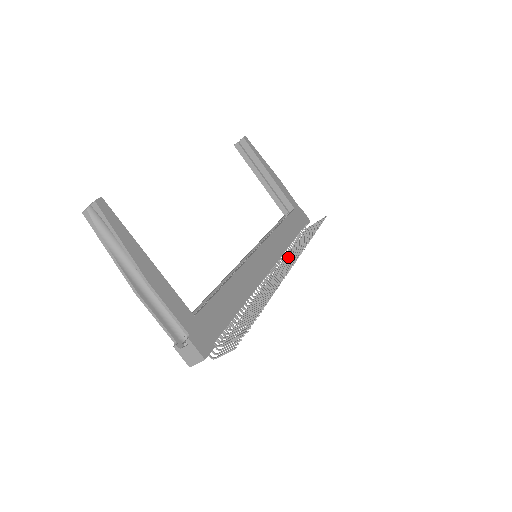
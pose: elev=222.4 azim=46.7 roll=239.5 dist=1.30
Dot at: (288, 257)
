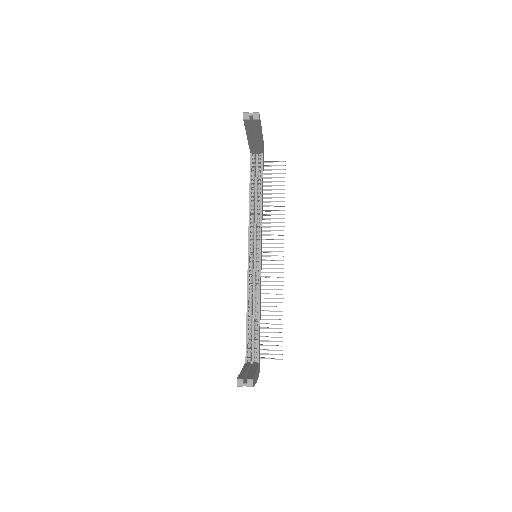
Dot at: (267, 235)
